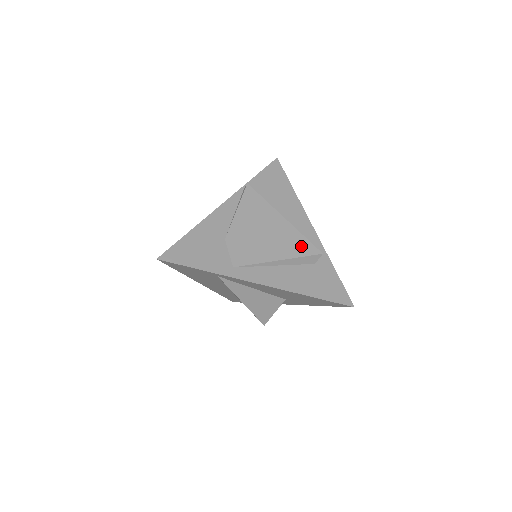
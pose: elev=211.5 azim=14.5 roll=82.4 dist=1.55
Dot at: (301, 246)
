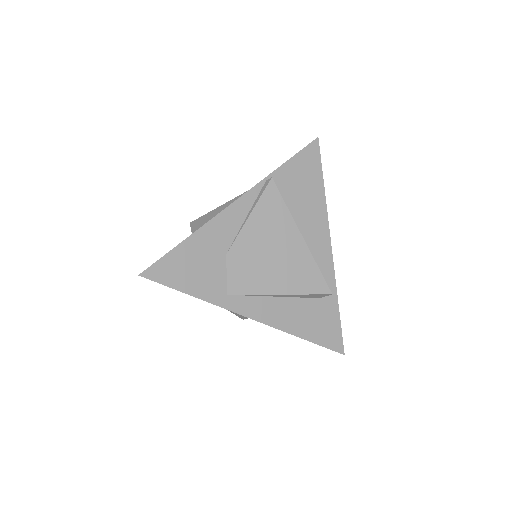
Dot at: (311, 280)
